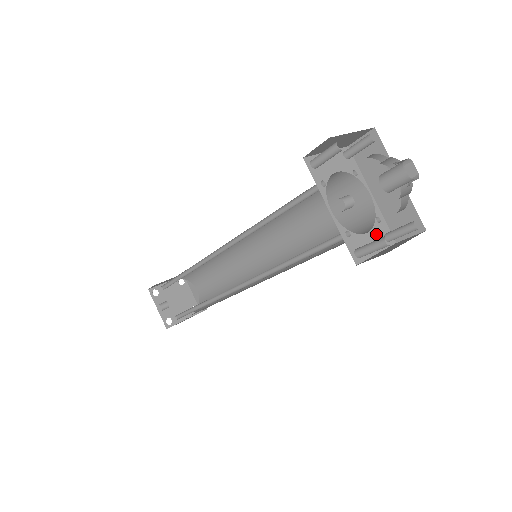
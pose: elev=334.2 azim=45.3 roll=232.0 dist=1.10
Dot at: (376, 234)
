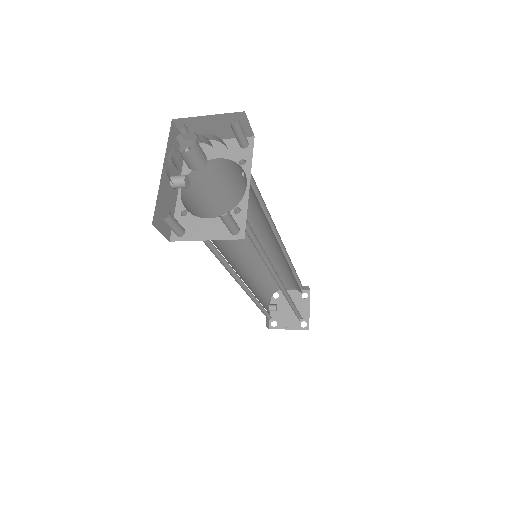
Dot at: (221, 223)
